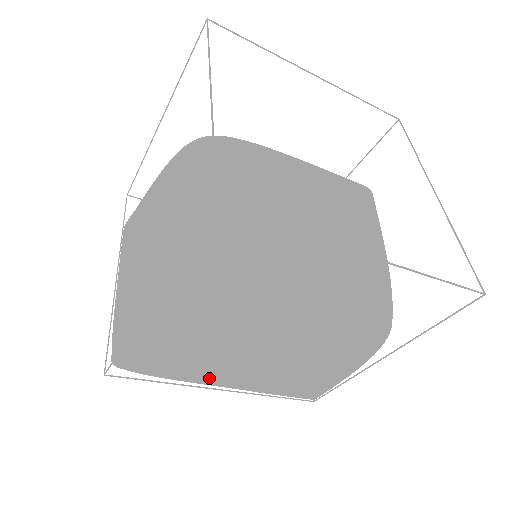
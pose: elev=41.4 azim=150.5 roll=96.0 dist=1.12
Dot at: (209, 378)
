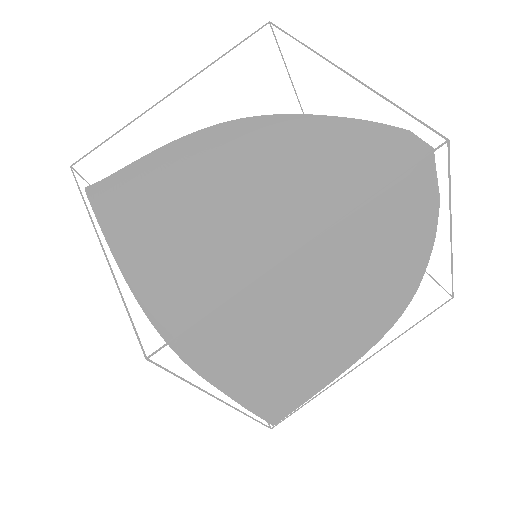
Dot at: (234, 379)
